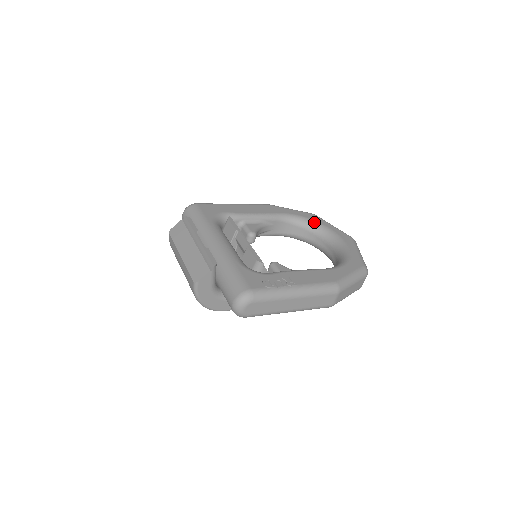
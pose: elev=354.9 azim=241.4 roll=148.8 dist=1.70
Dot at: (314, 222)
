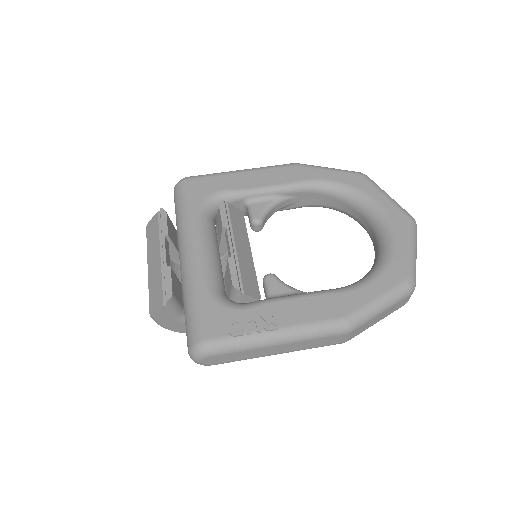
Dot at: (356, 191)
